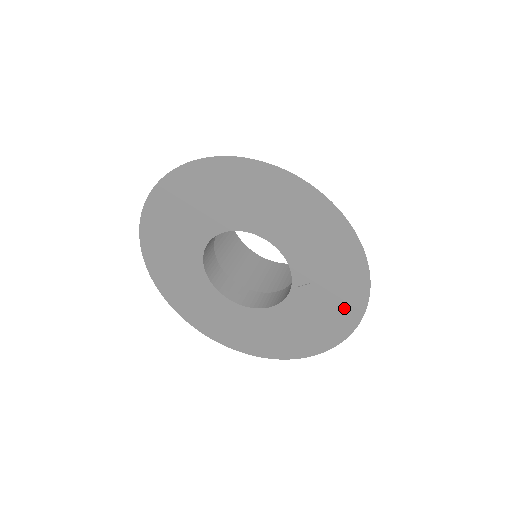
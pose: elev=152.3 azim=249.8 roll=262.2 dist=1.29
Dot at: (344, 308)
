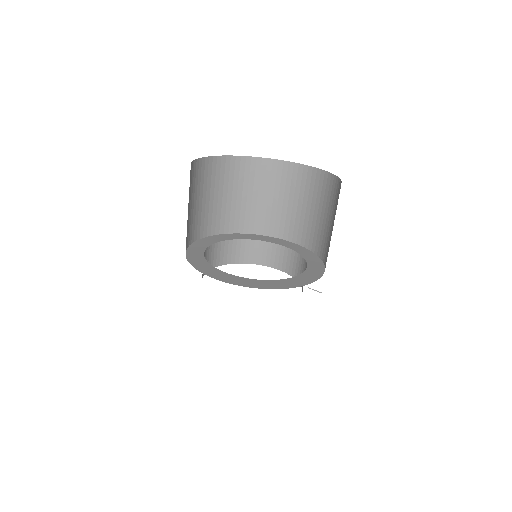
Dot at: occluded
